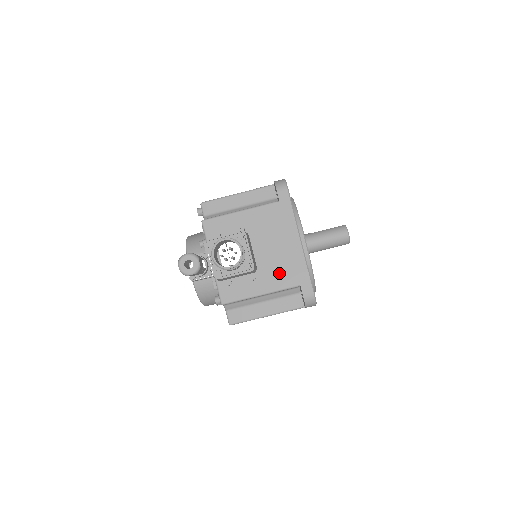
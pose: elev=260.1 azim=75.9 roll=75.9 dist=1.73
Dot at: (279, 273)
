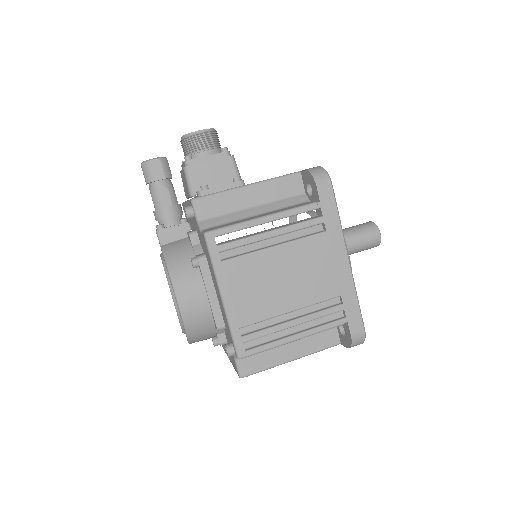
Dot at: occluded
